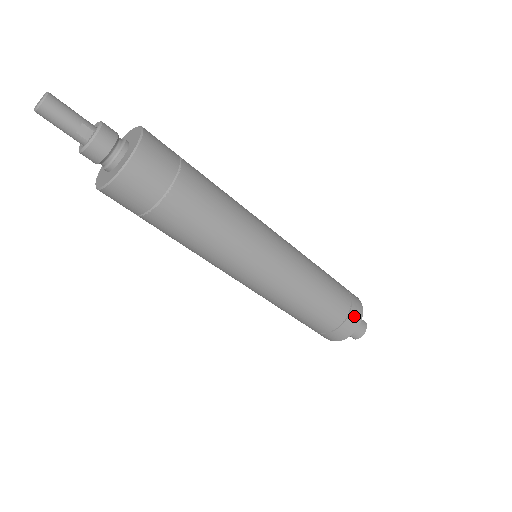
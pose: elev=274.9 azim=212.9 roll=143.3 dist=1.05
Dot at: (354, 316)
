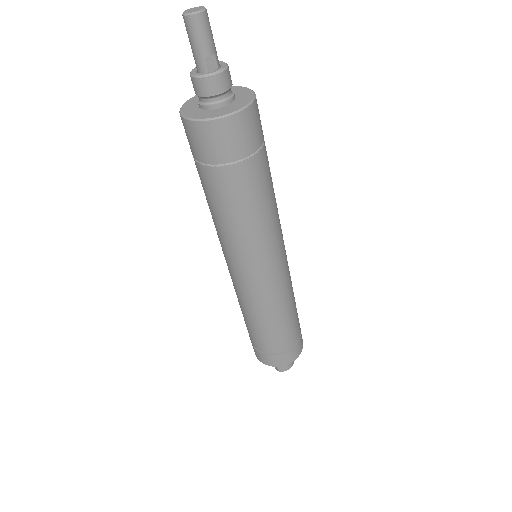
Dot at: (296, 350)
